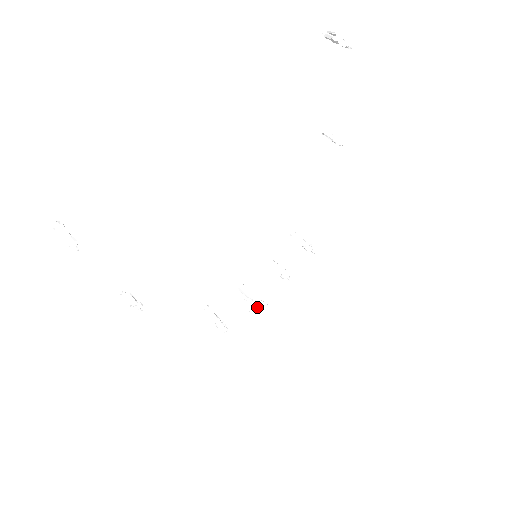
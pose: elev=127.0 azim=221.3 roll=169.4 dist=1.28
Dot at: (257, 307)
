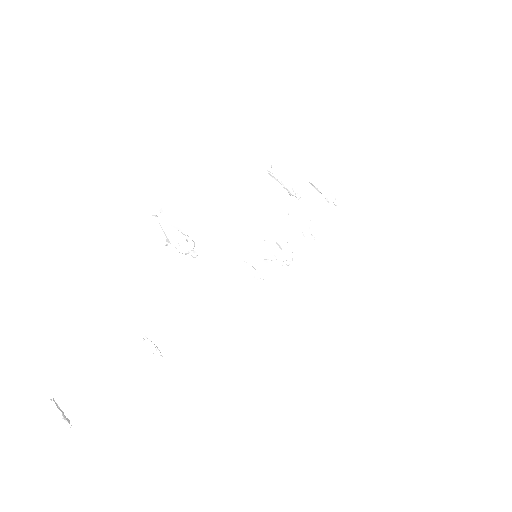
Dot at: (283, 268)
